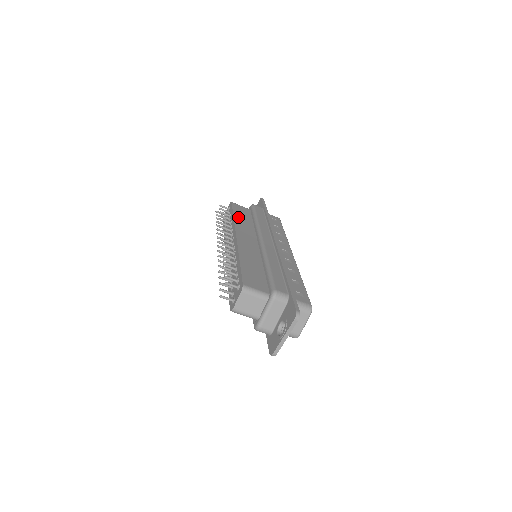
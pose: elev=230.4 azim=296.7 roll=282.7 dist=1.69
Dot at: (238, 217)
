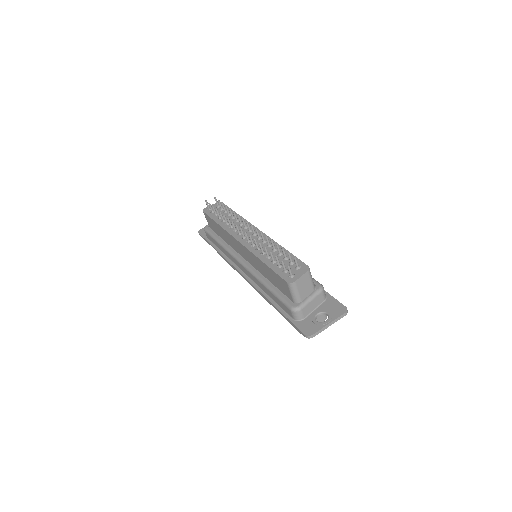
Dot at: occluded
